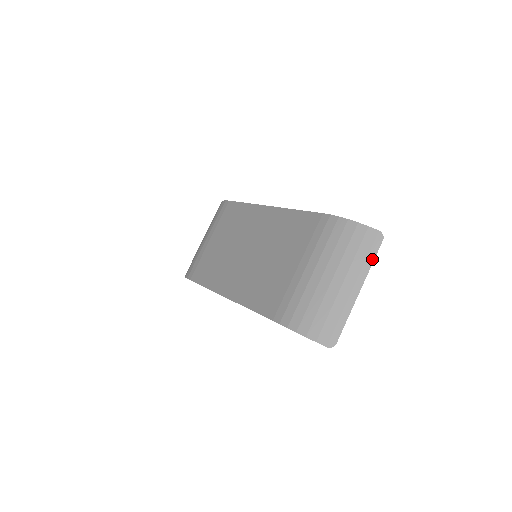
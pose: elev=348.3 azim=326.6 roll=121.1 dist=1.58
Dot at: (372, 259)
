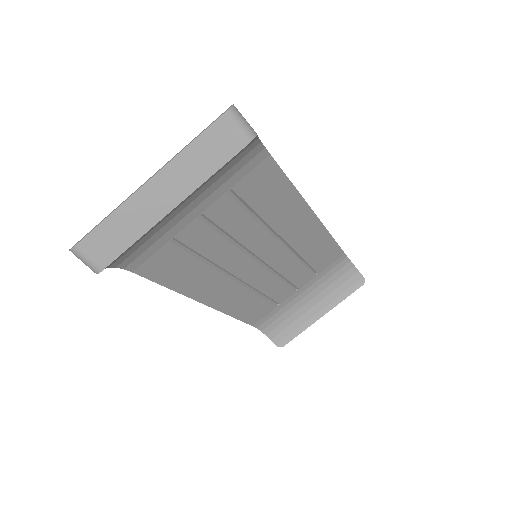
Dot at: (193, 140)
